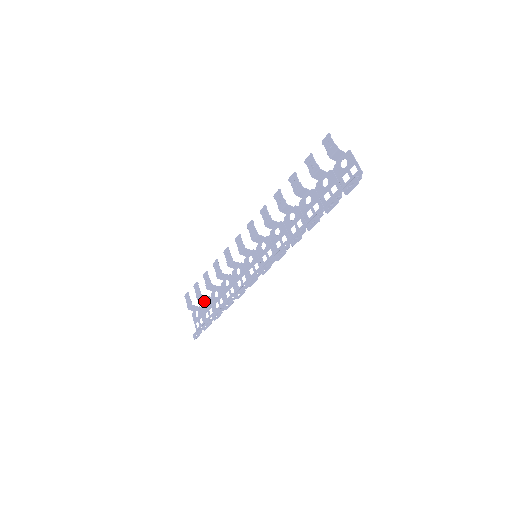
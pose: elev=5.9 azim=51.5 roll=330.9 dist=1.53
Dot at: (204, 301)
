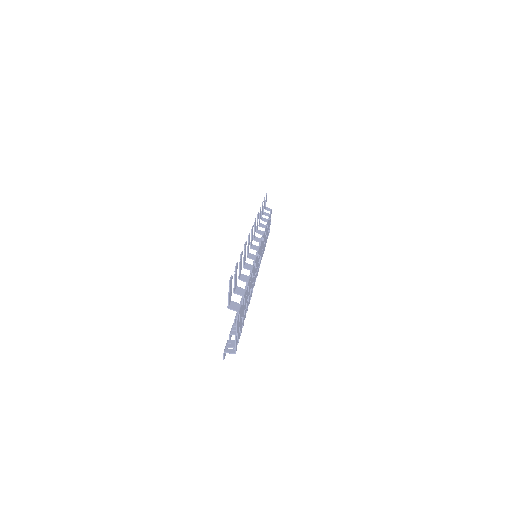
Dot at: (269, 216)
